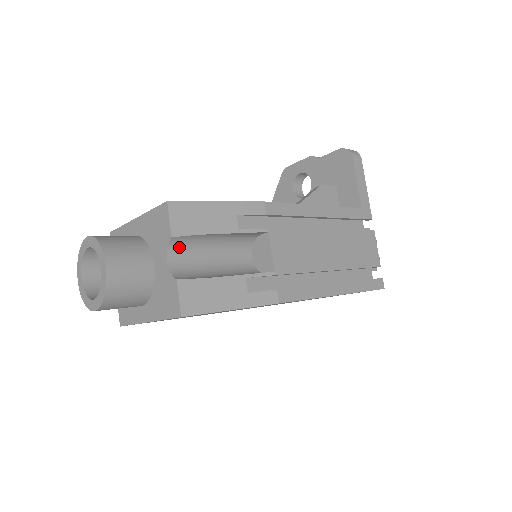
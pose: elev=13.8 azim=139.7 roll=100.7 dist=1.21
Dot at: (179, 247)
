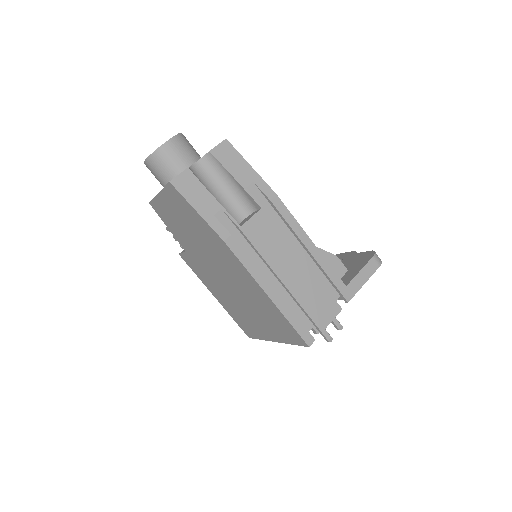
Dot at: (208, 164)
